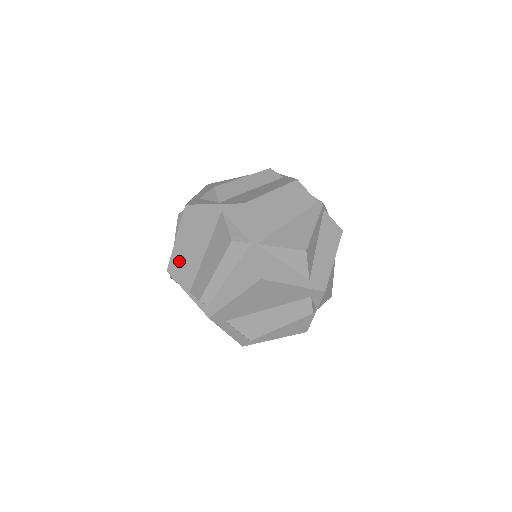
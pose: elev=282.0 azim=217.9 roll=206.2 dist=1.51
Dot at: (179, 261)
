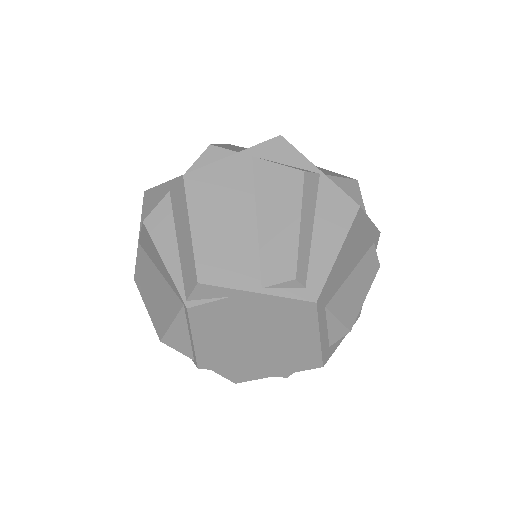
Dot at: (215, 255)
